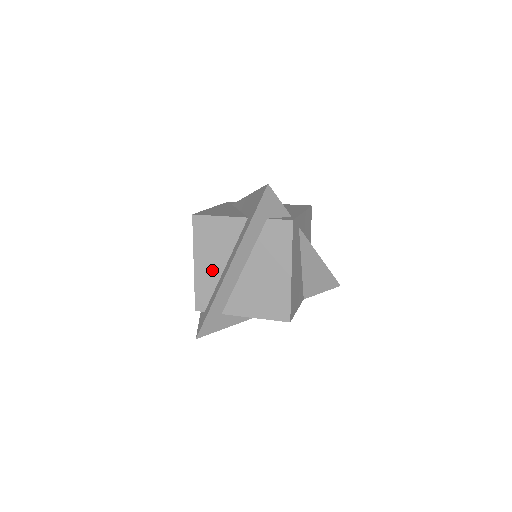
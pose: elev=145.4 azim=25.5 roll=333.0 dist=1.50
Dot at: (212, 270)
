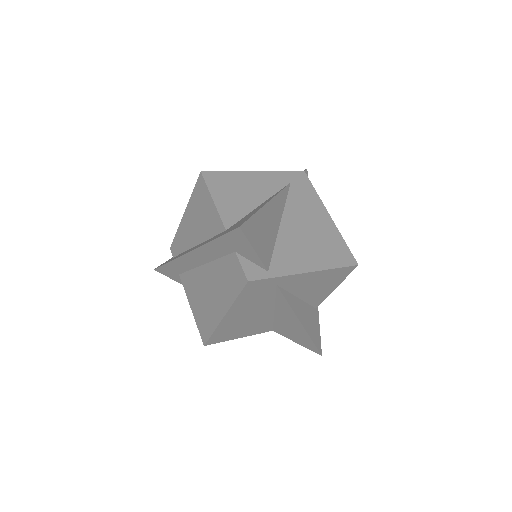
Dot at: (189, 235)
